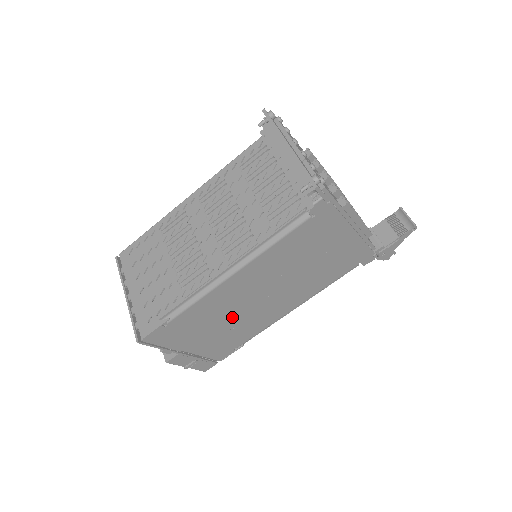
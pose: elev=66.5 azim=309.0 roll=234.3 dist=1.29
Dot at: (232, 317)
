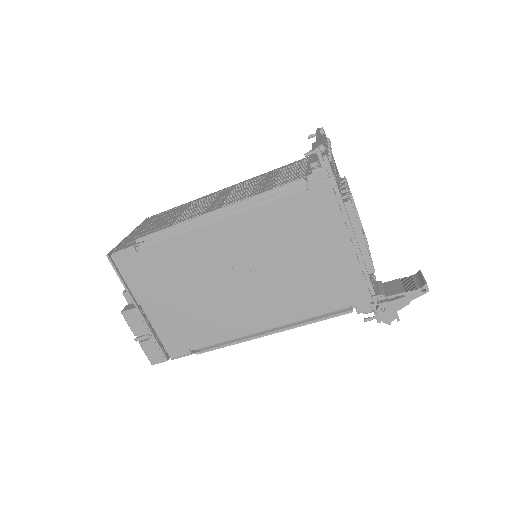
Dot at: (200, 289)
